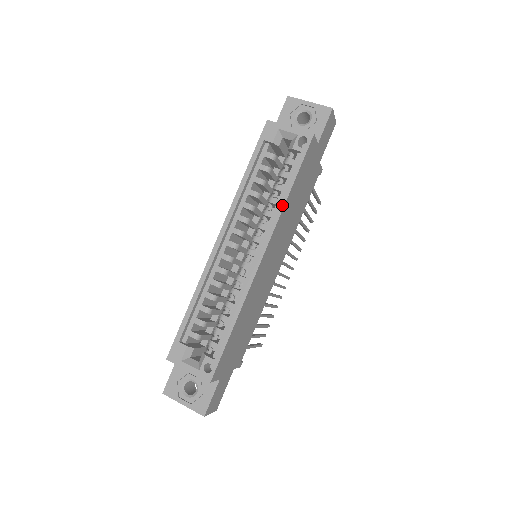
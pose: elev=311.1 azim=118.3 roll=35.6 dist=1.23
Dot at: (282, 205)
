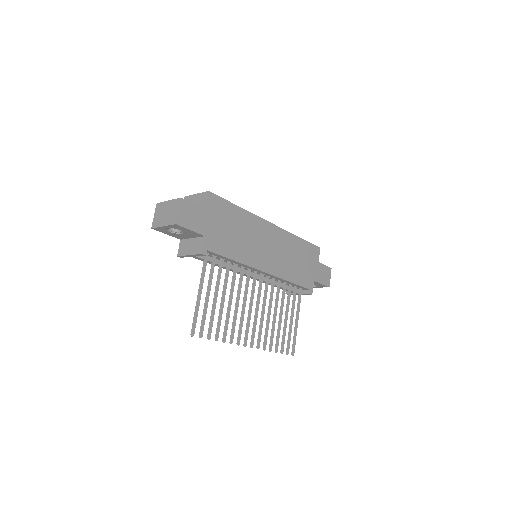
Dot at: (292, 234)
